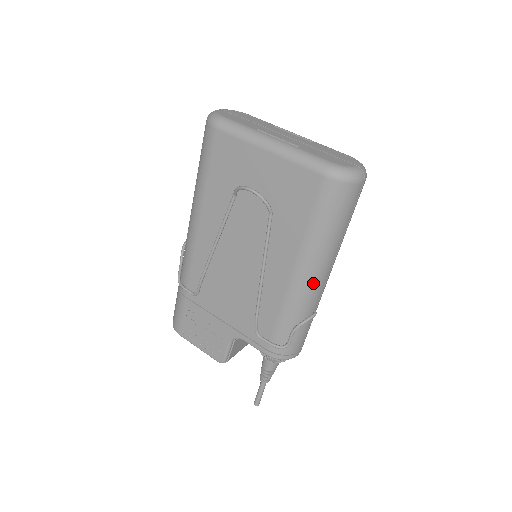
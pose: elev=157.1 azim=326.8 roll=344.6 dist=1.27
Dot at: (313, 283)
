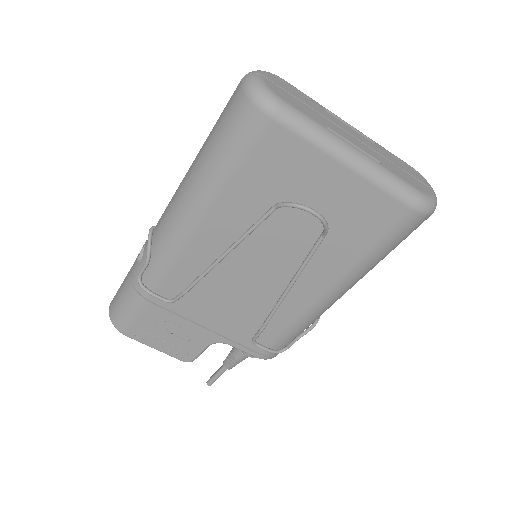
Dot at: (339, 298)
